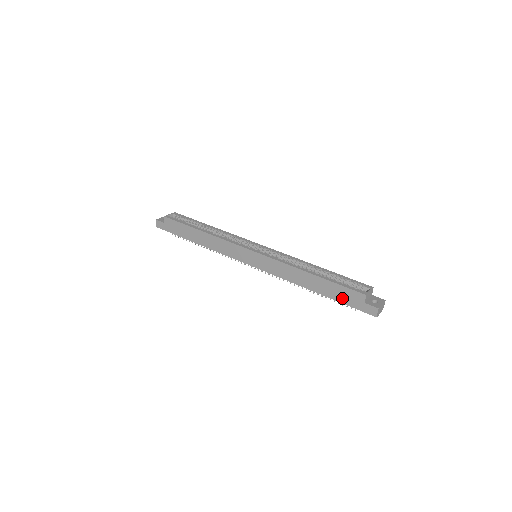
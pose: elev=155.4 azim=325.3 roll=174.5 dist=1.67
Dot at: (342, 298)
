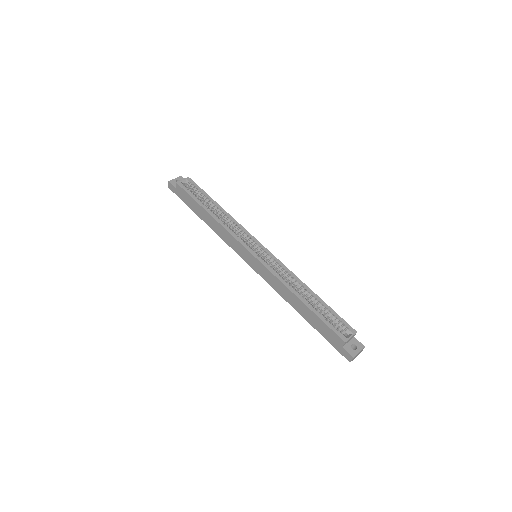
Dot at: (324, 333)
